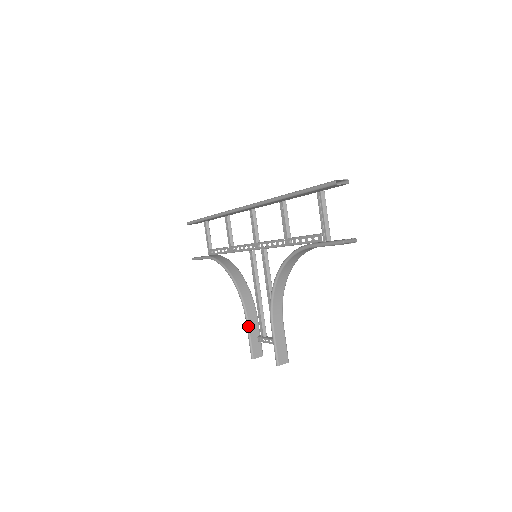
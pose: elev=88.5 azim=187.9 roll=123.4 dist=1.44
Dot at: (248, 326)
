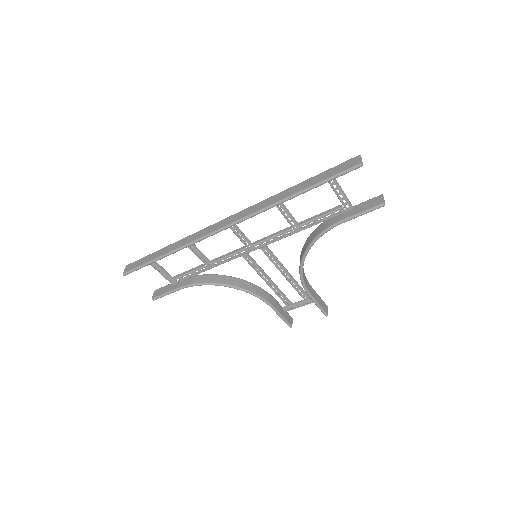
Dot at: (275, 310)
